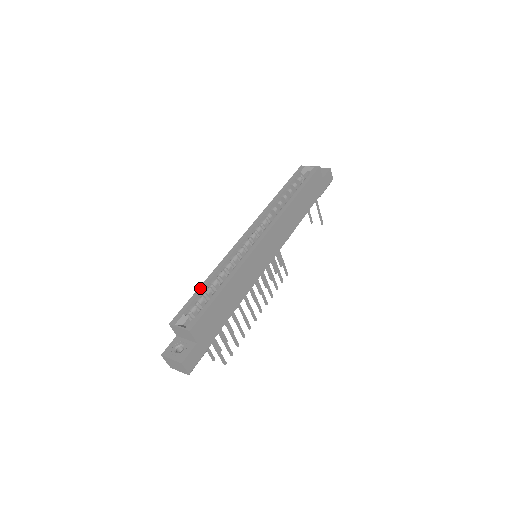
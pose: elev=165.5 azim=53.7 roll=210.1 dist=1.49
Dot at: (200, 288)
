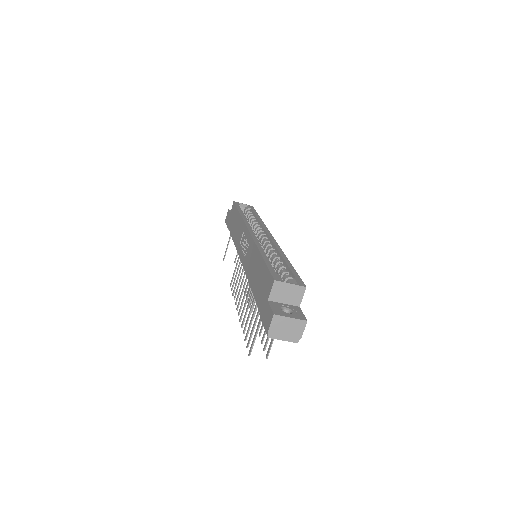
Dot at: (265, 258)
